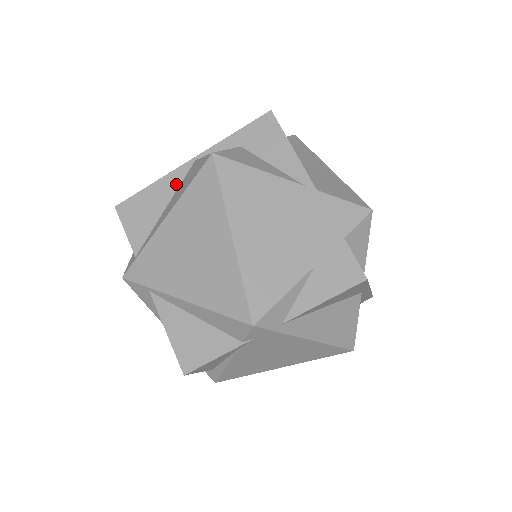
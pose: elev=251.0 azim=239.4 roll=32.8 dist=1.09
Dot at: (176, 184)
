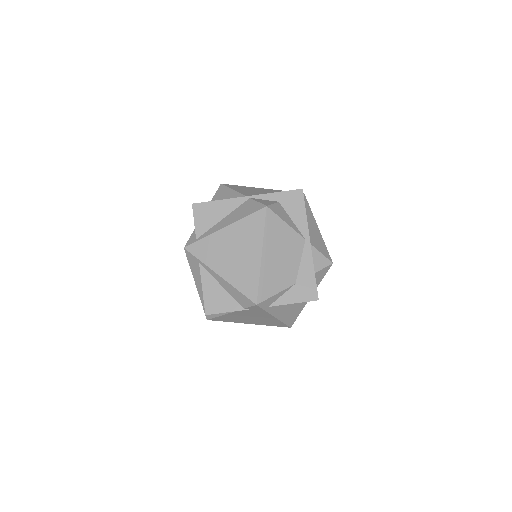
Dot at: (234, 207)
